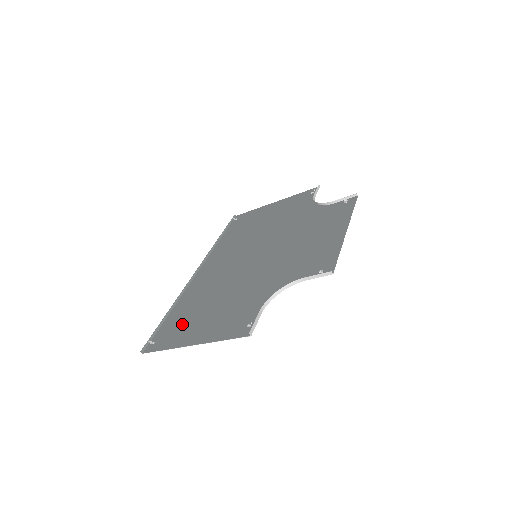
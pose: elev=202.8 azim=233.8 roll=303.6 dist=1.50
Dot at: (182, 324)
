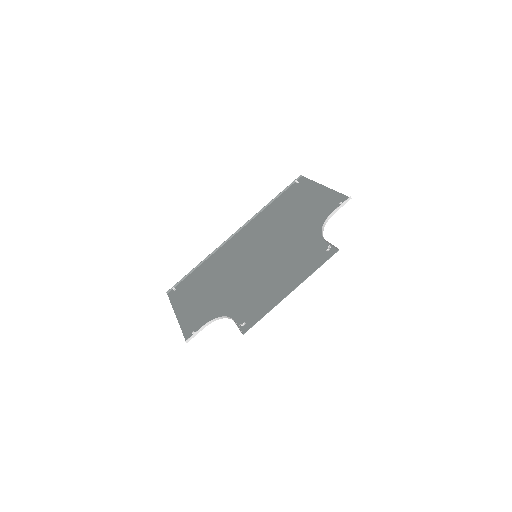
Dot at: (190, 288)
